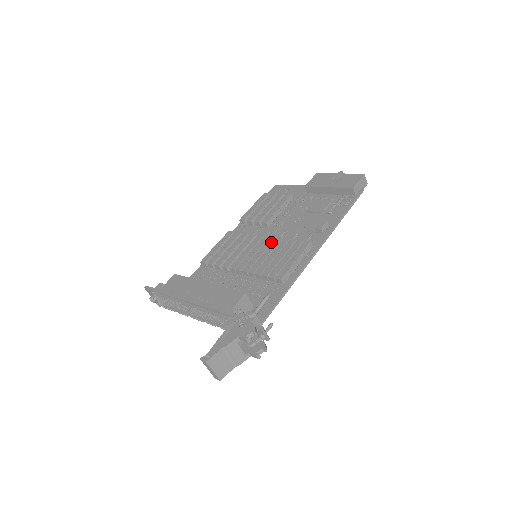
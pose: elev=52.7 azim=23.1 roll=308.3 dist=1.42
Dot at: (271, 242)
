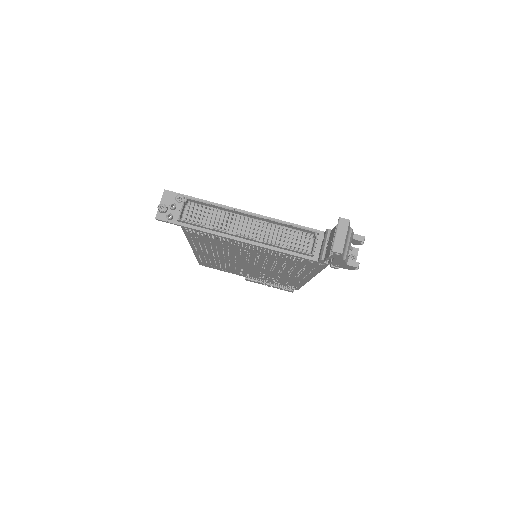
Dot at: occluded
